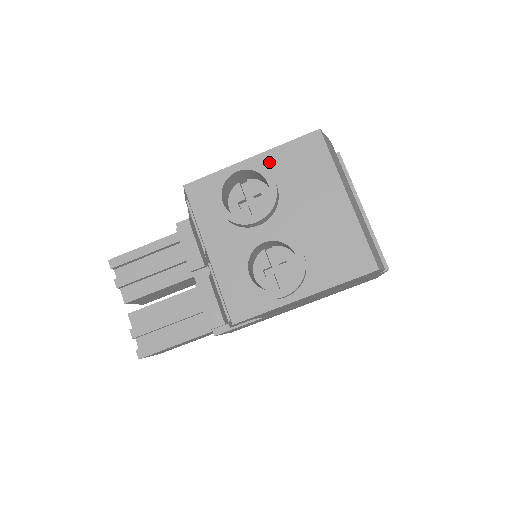
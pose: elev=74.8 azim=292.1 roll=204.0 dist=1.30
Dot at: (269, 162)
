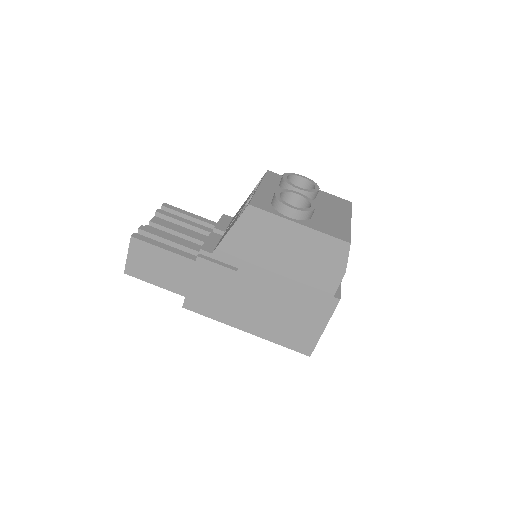
Dot at: (318, 192)
